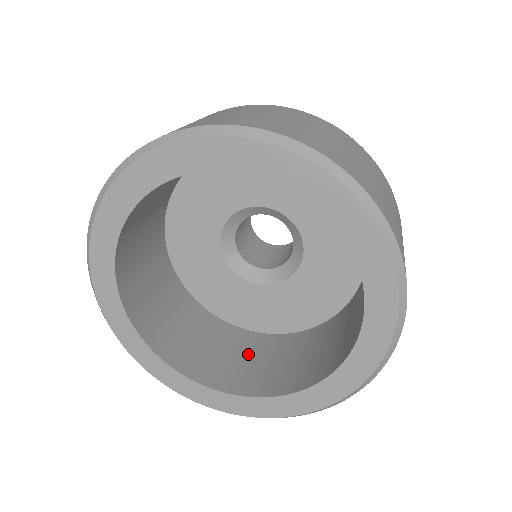
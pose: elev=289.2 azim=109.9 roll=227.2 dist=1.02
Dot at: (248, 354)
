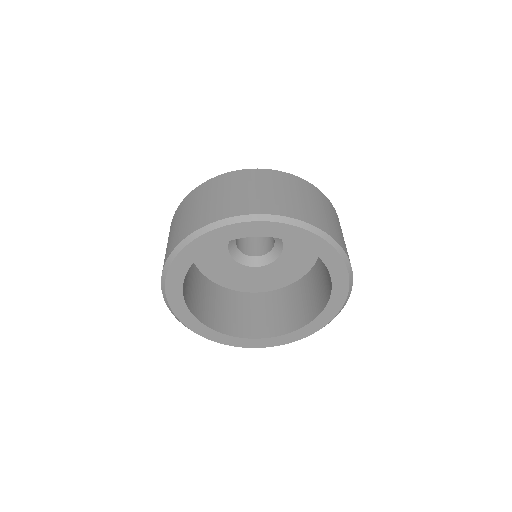
Dot at: (302, 296)
